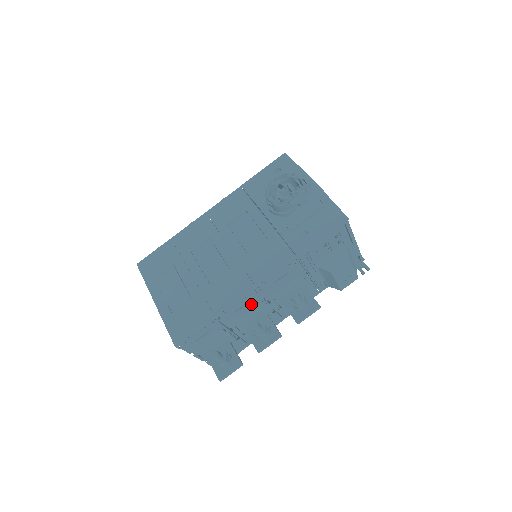
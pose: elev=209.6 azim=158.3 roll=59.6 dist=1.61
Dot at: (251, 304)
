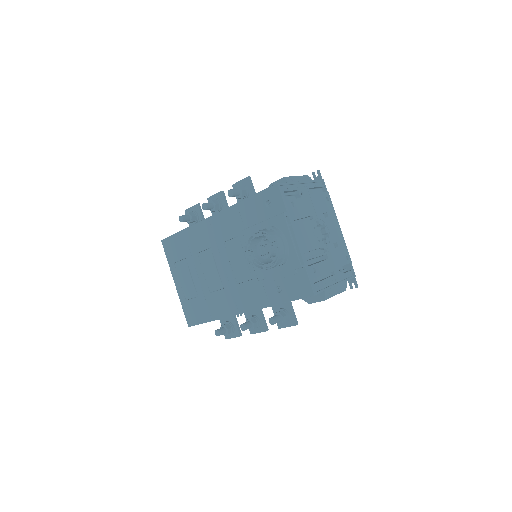
Dot at: occluded
